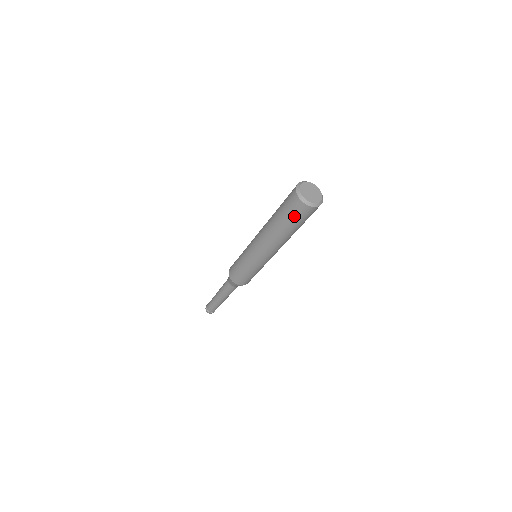
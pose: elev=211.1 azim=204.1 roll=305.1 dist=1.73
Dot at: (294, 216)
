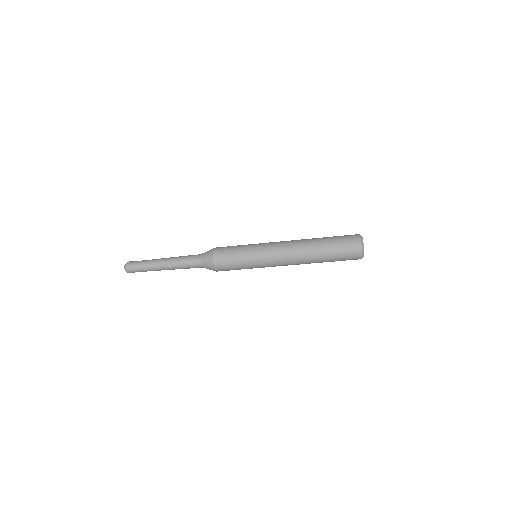
Dot at: (343, 257)
